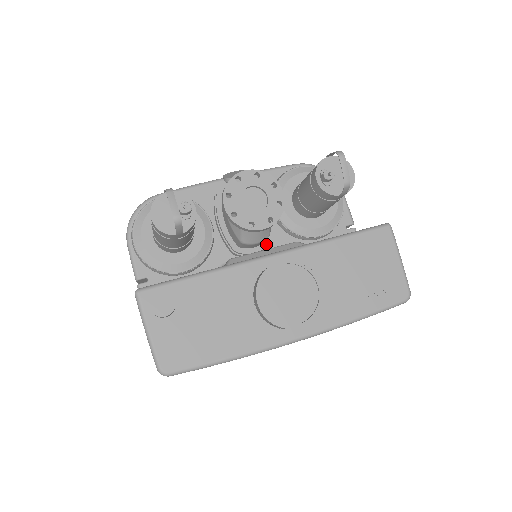
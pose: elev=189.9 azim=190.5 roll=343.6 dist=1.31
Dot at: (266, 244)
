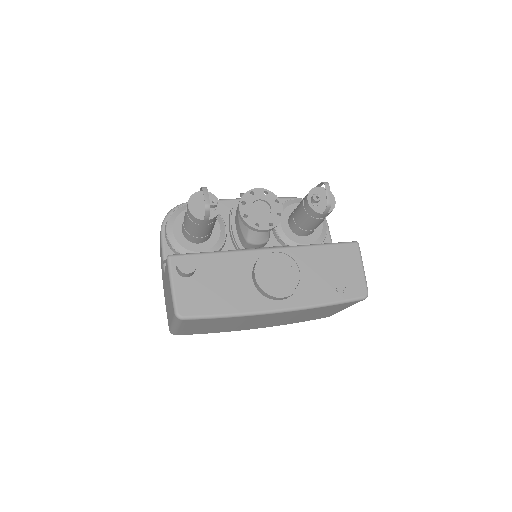
Dot at: occluded
